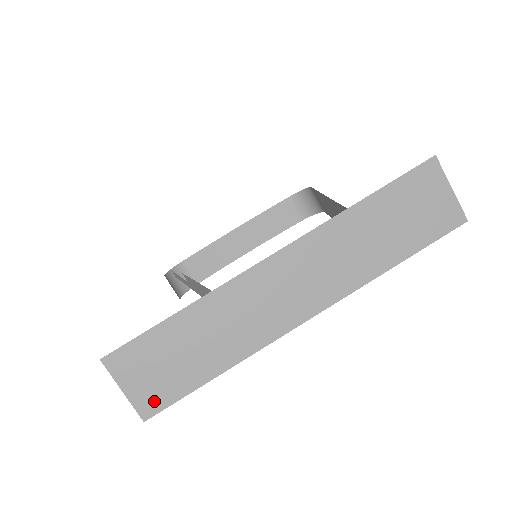
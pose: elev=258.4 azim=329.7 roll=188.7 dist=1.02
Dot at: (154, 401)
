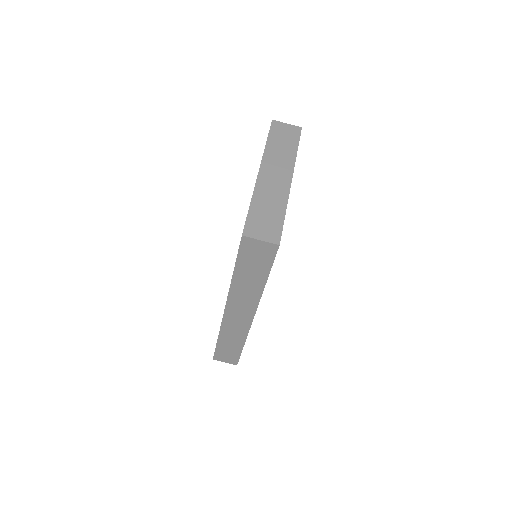
Dot at: (275, 236)
